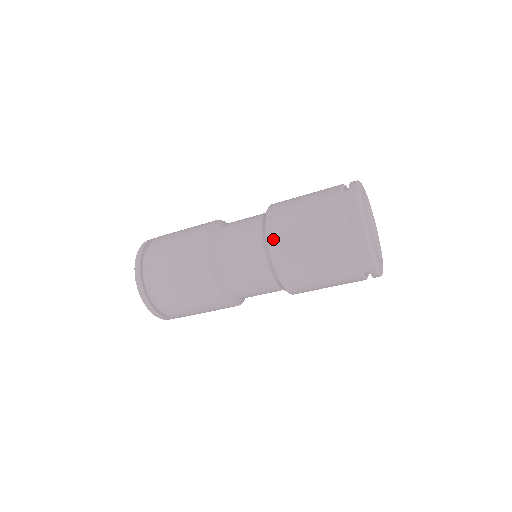
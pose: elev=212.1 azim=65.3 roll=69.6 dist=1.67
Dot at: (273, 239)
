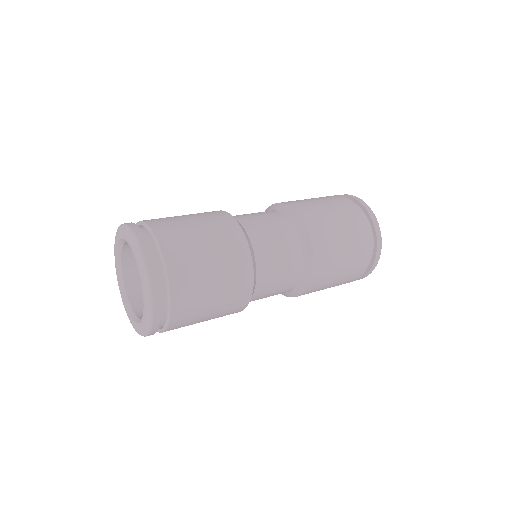
Dot at: occluded
